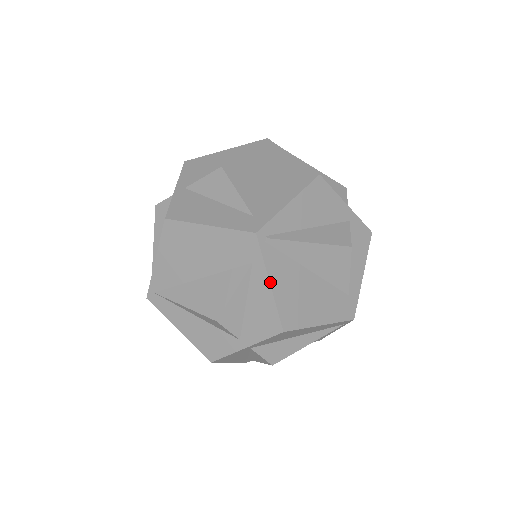
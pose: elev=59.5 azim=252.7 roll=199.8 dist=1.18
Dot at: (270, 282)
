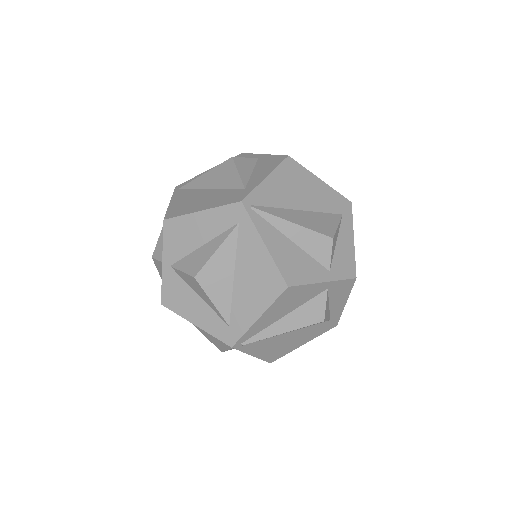
Dot at: (252, 355)
